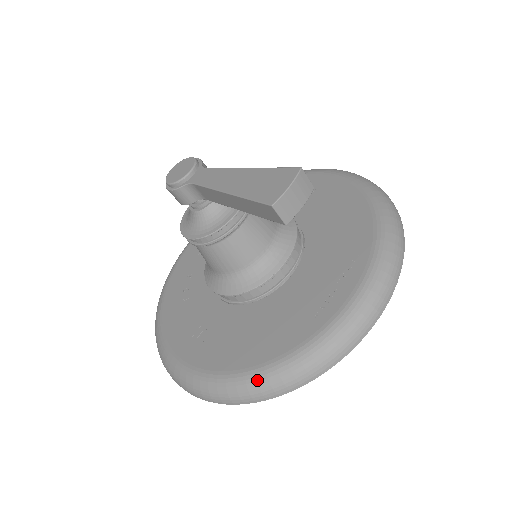
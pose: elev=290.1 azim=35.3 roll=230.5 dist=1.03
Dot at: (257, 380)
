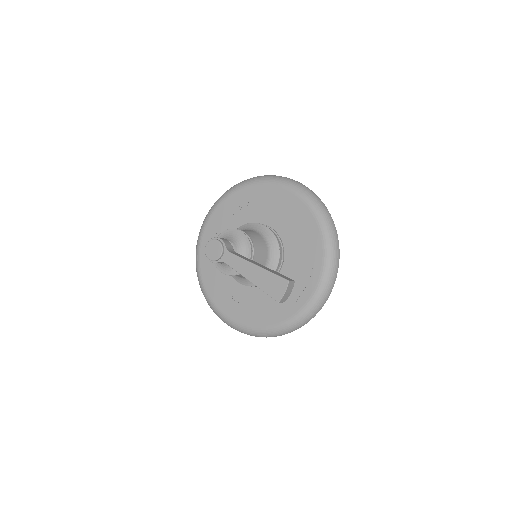
Dot at: (273, 332)
